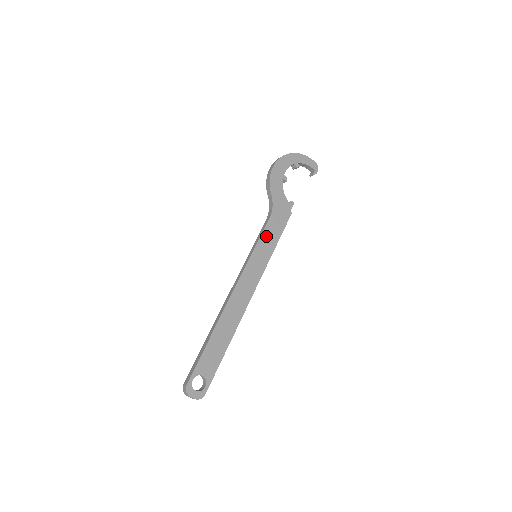
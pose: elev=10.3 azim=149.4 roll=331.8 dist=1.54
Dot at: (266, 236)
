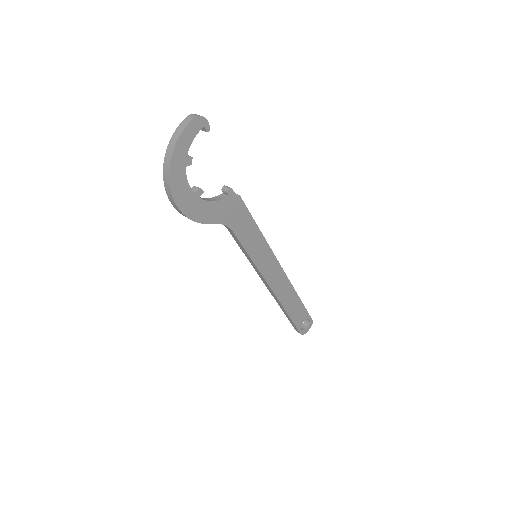
Dot at: (247, 242)
